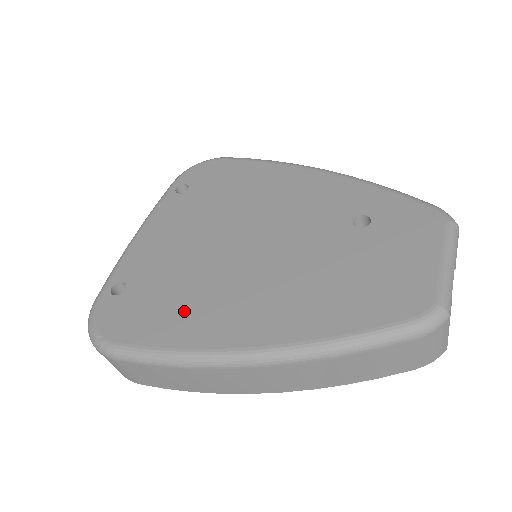
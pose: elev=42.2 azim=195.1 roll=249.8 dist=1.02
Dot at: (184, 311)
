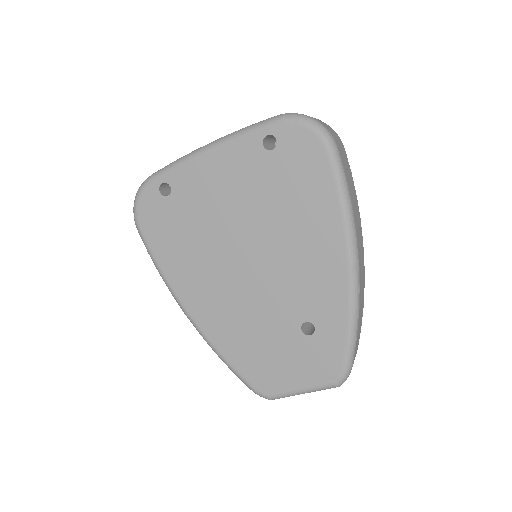
Dot at: (182, 256)
